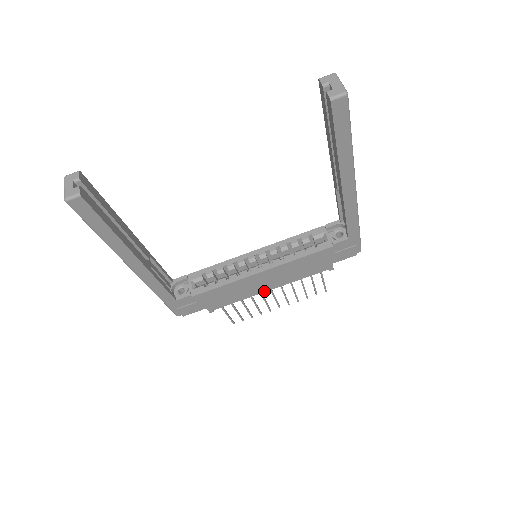
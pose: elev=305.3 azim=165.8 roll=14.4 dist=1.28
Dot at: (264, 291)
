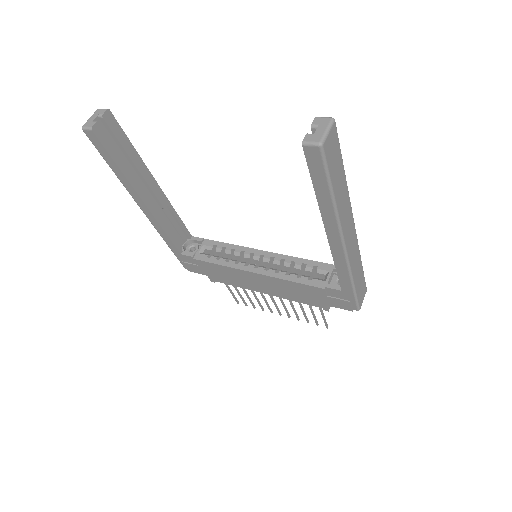
Dot at: (259, 291)
